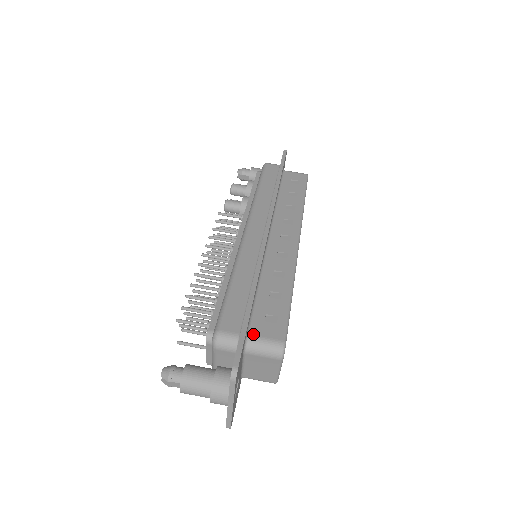
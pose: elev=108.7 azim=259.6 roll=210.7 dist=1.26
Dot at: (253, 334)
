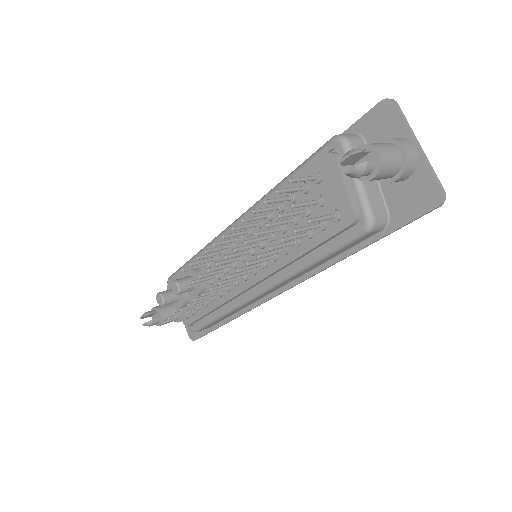
Dot at: occluded
